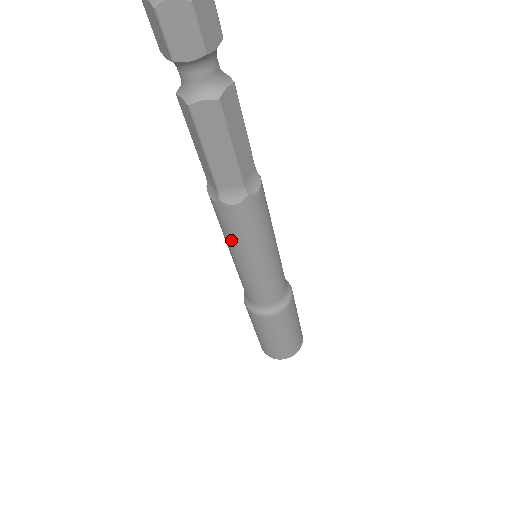
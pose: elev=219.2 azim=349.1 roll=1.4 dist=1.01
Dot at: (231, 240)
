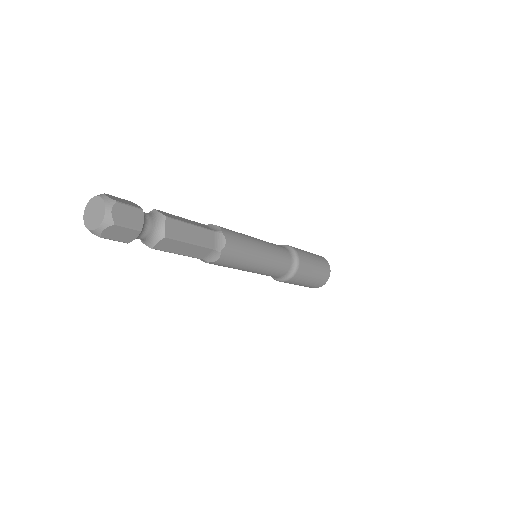
Dot at: occluded
